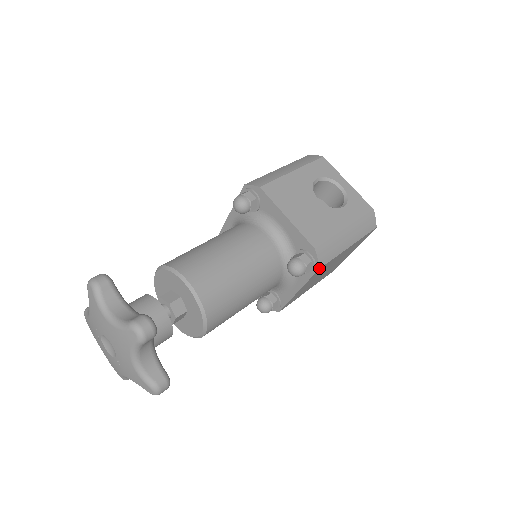
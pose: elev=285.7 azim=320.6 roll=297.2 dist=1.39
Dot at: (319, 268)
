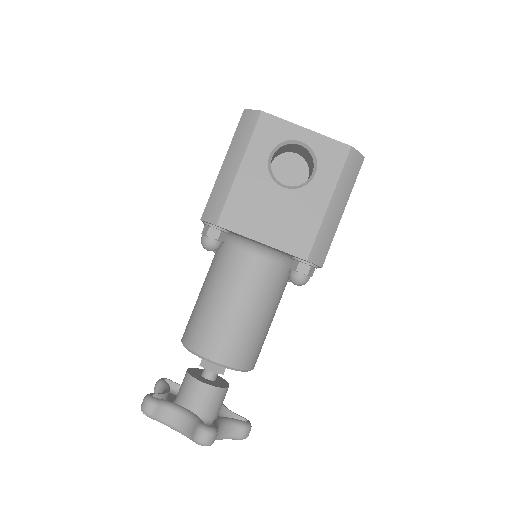
Dot at: (321, 267)
